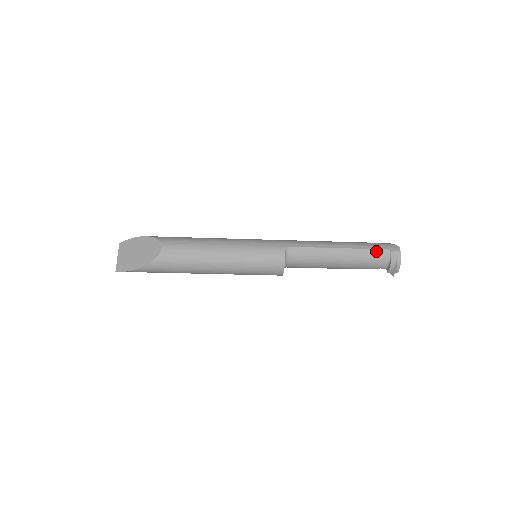
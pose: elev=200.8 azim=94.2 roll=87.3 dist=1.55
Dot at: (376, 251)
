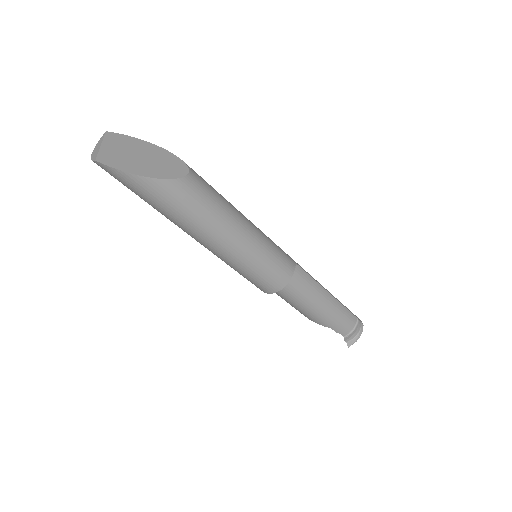
Dot at: (350, 313)
